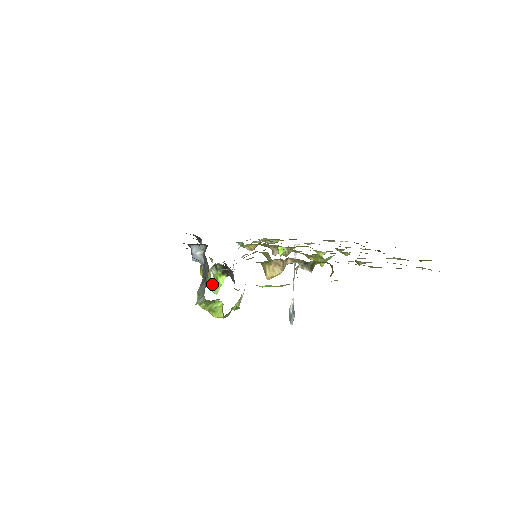
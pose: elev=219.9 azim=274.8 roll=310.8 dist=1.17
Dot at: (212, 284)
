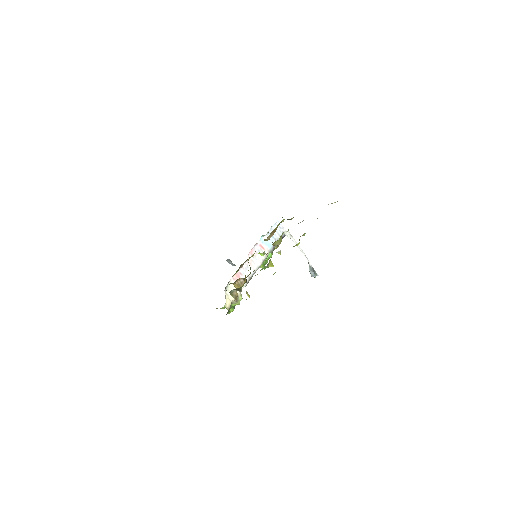
Dot at: occluded
